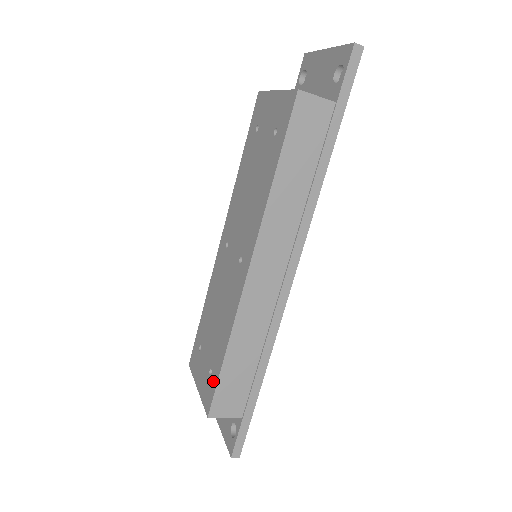
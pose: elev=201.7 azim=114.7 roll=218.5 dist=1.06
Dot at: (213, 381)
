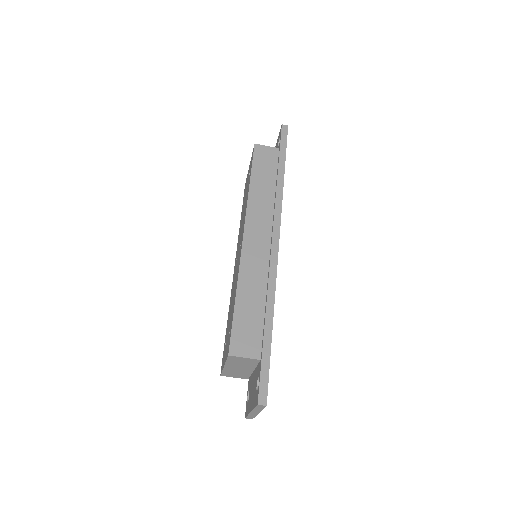
Dot at: (230, 329)
